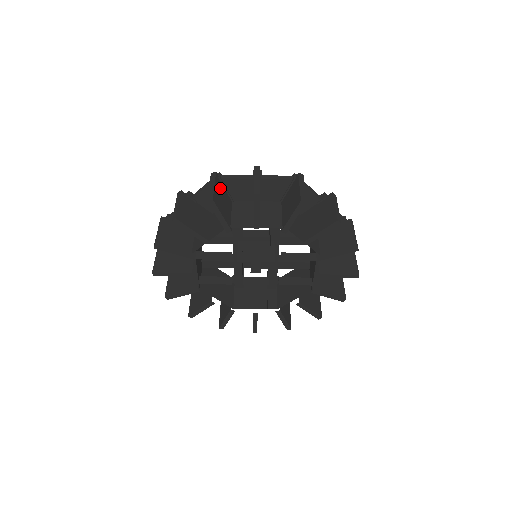
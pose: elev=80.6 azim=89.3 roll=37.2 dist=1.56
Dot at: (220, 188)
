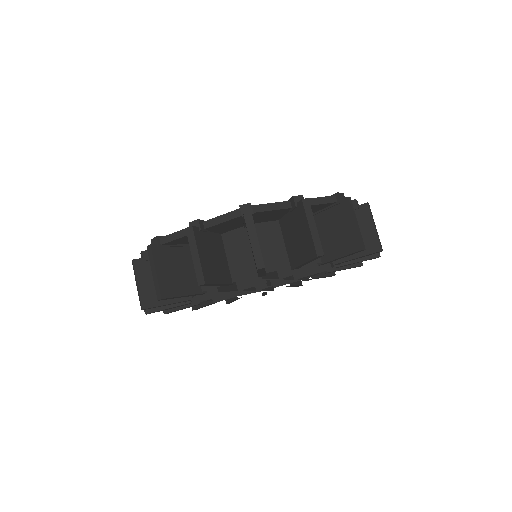
Dot at: (166, 259)
